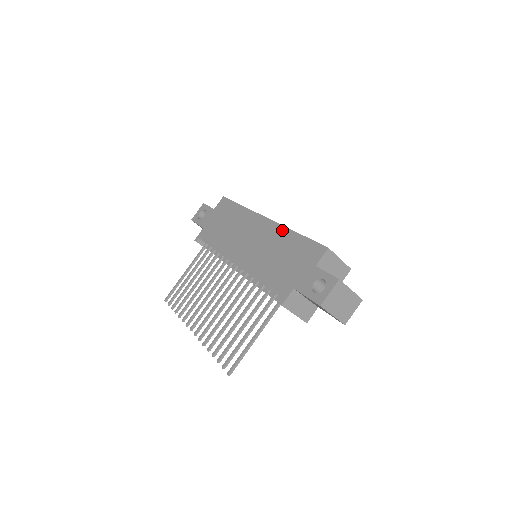
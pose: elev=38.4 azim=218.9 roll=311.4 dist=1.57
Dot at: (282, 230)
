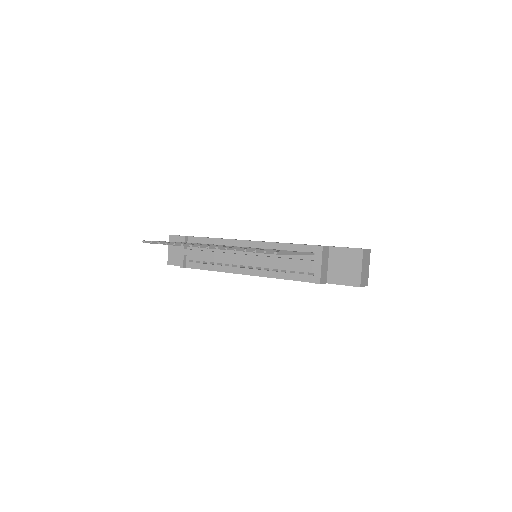
Dot at: occluded
